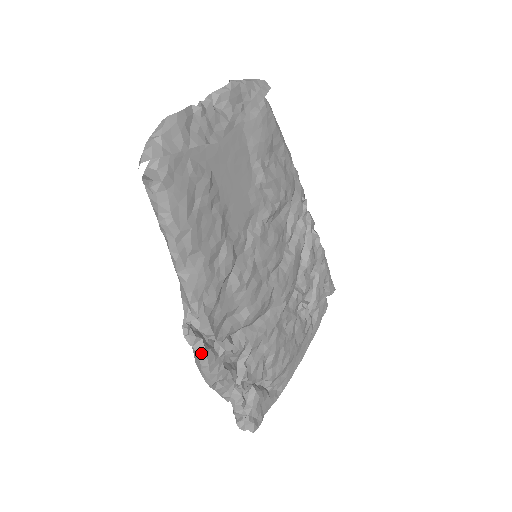
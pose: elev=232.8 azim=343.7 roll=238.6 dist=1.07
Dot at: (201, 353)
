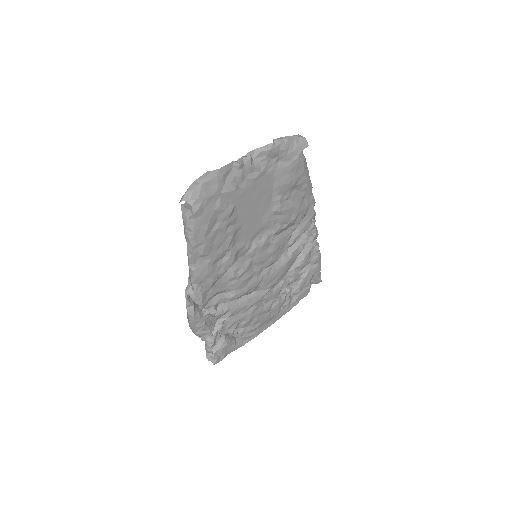
Dot at: (191, 313)
